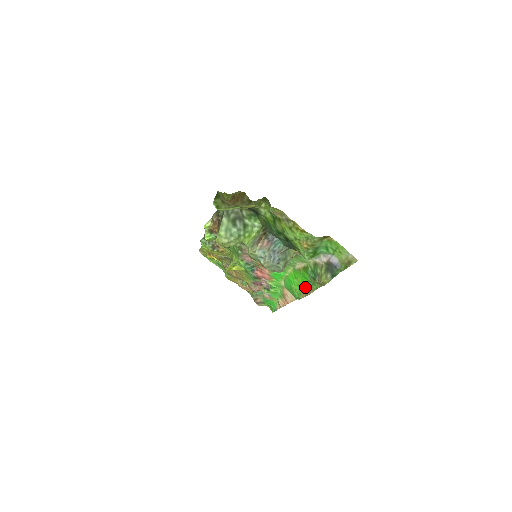
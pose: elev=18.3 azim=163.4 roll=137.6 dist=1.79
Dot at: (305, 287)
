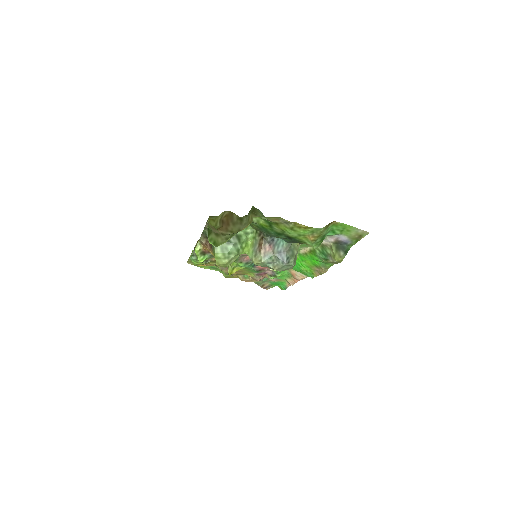
Dot at: (317, 267)
